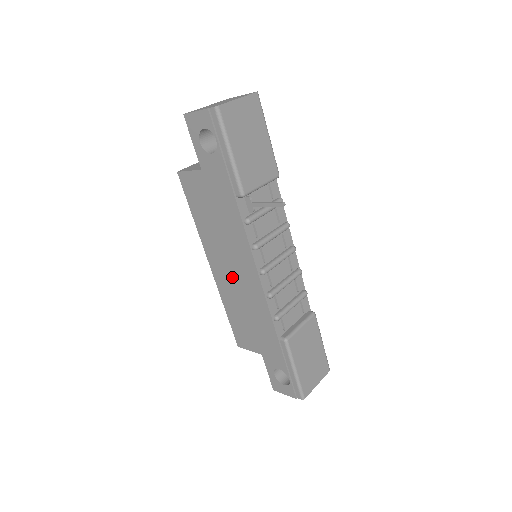
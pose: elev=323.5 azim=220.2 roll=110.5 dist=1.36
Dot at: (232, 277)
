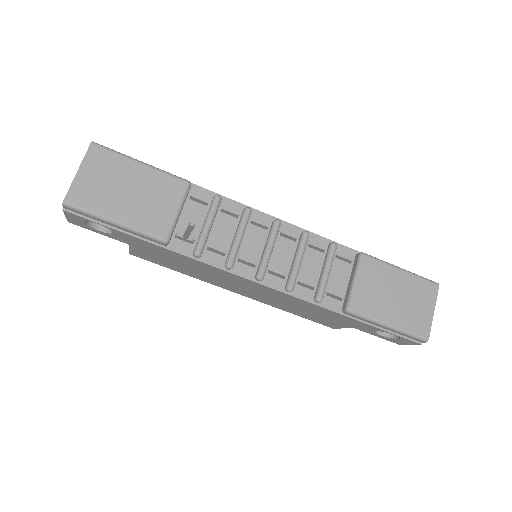
Dot at: (253, 293)
